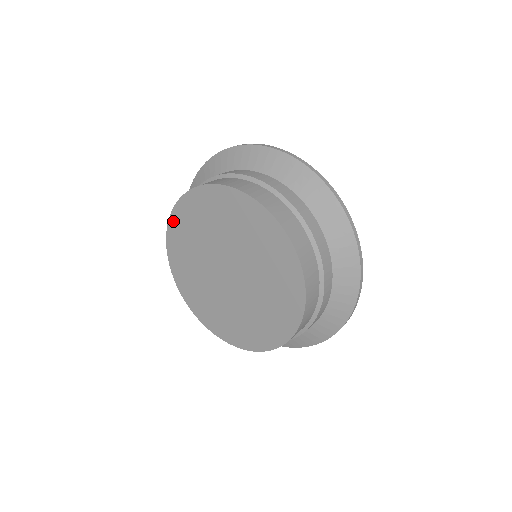
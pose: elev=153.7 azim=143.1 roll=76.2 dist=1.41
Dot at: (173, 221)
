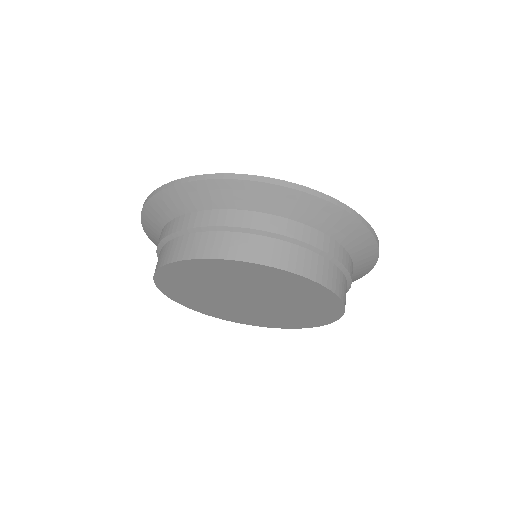
Dot at: (202, 262)
